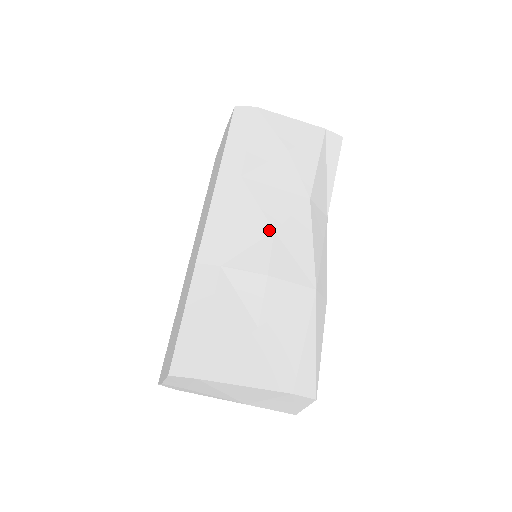
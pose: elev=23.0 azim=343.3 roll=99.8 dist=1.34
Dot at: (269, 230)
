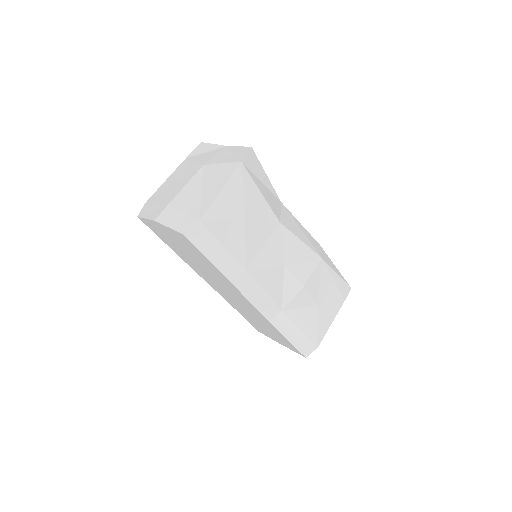
Dot at: (282, 268)
